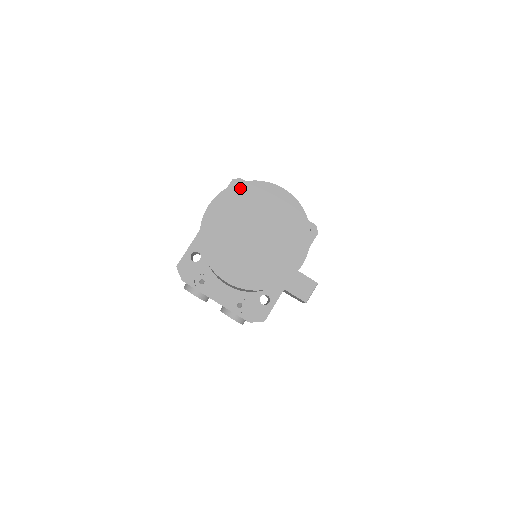
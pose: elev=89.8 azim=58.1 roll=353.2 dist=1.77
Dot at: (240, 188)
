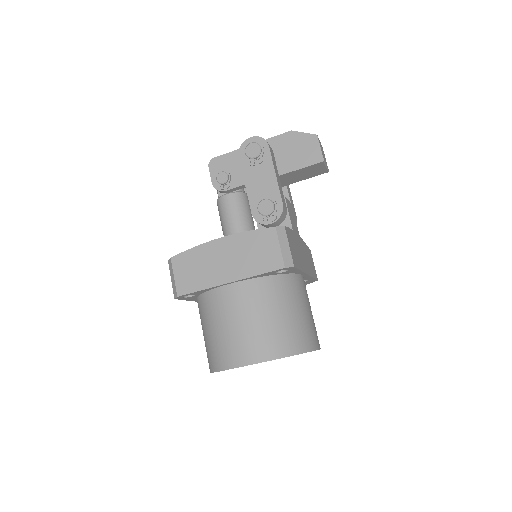
Dot at: occluded
